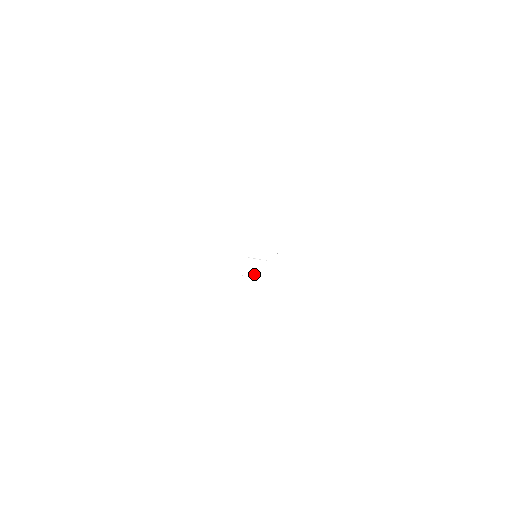
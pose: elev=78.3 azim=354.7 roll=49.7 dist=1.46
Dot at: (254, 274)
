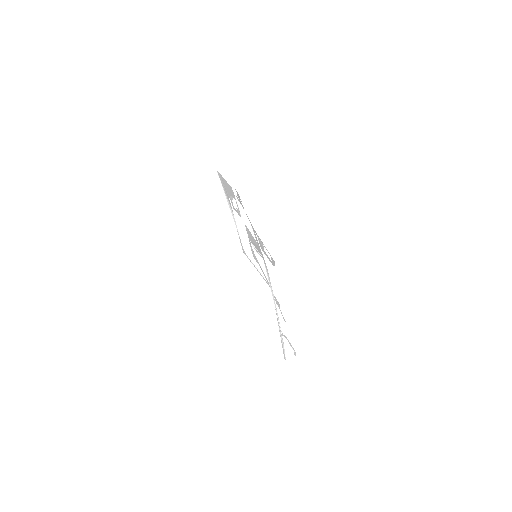
Dot at: occluded
